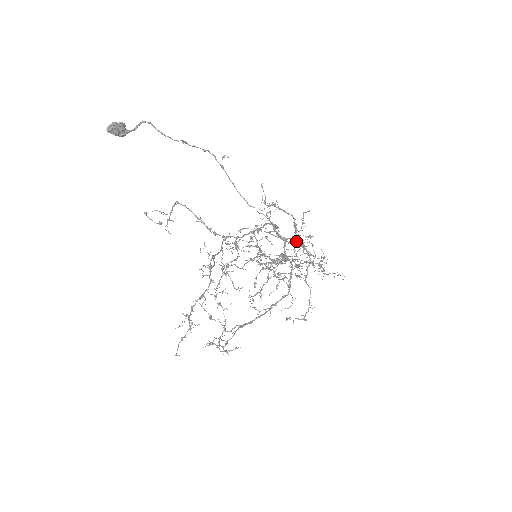
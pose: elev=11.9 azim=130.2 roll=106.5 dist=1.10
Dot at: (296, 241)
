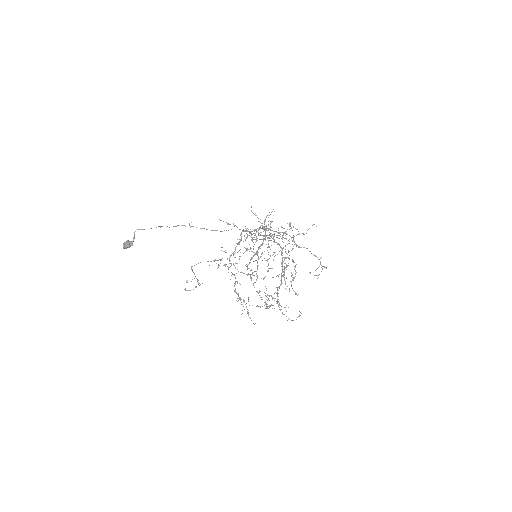
Dot at: occluded
